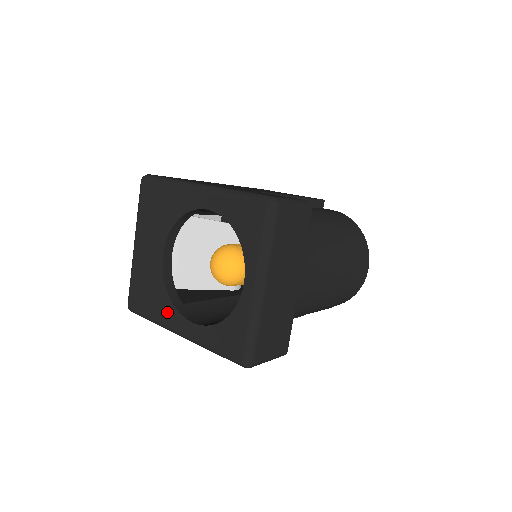
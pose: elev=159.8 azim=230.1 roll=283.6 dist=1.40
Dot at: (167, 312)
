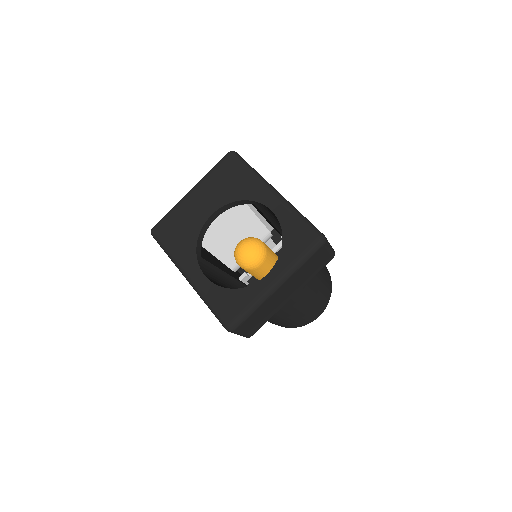
Dot at: (187, 255)
